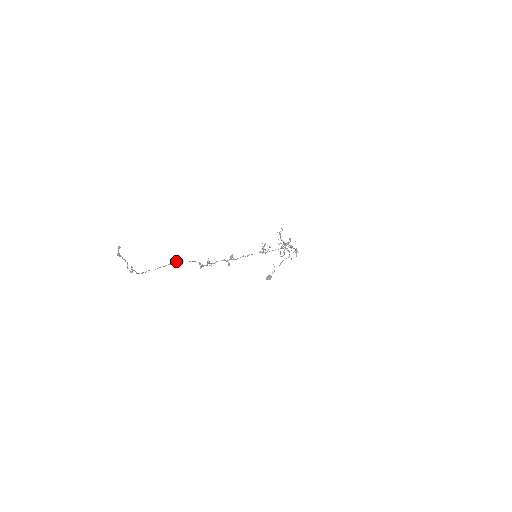
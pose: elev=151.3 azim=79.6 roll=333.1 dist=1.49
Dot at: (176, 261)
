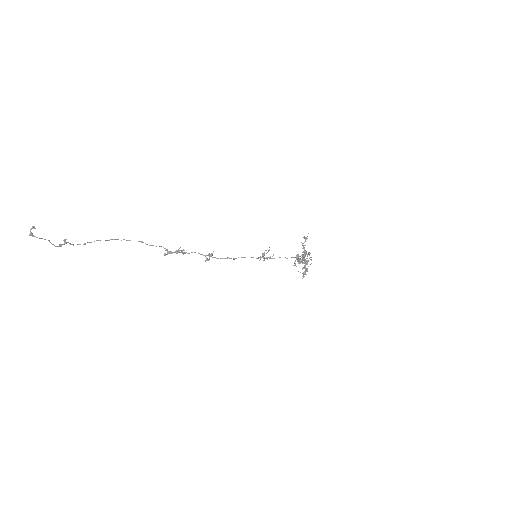
Dot at: occluded
